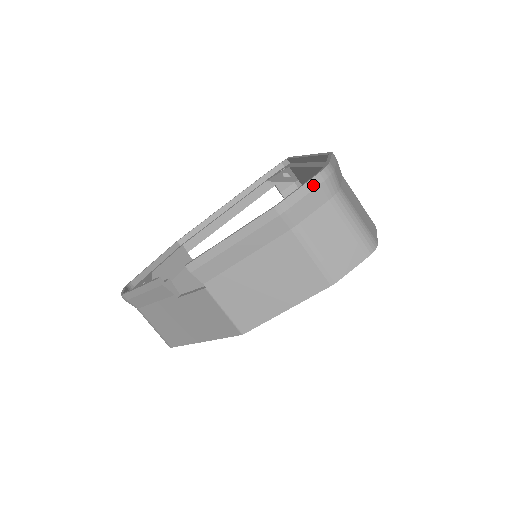
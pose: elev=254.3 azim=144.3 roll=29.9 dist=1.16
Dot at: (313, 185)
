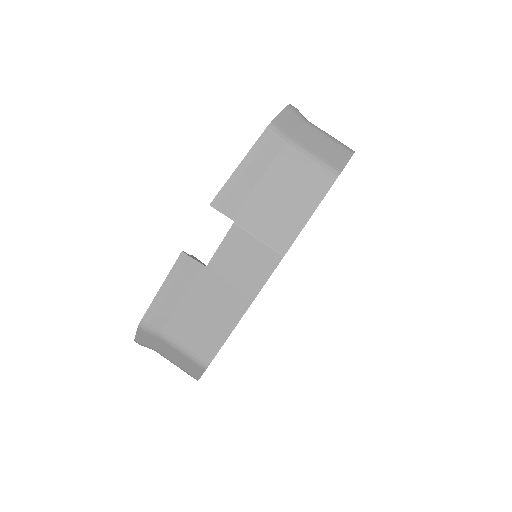
Dot at: (288, 111)
